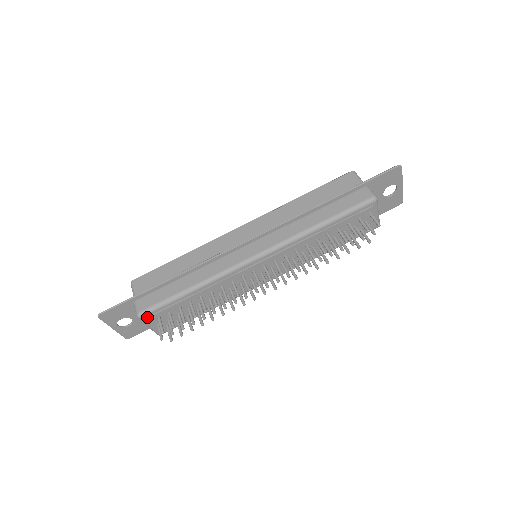
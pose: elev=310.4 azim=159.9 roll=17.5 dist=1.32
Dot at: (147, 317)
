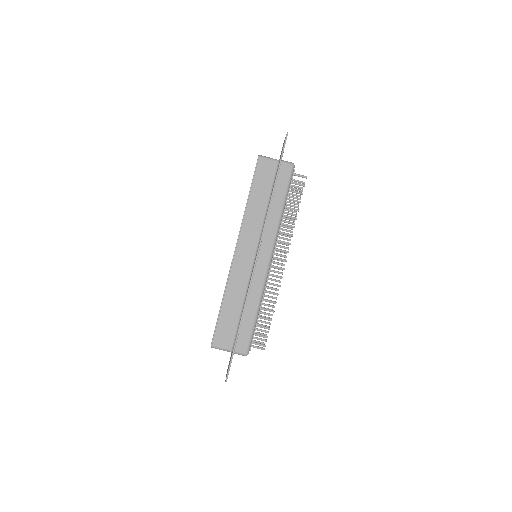
Dot at: (250, 350)
